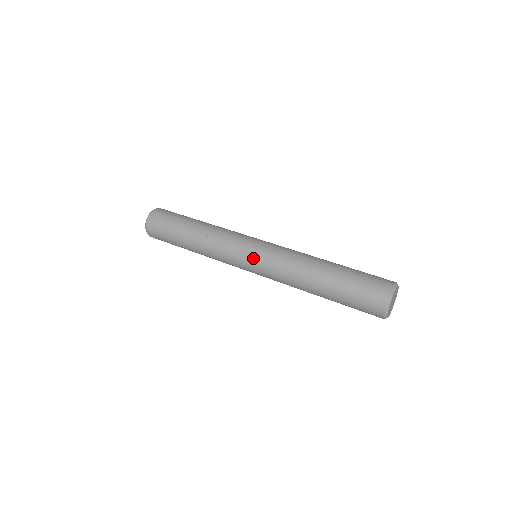
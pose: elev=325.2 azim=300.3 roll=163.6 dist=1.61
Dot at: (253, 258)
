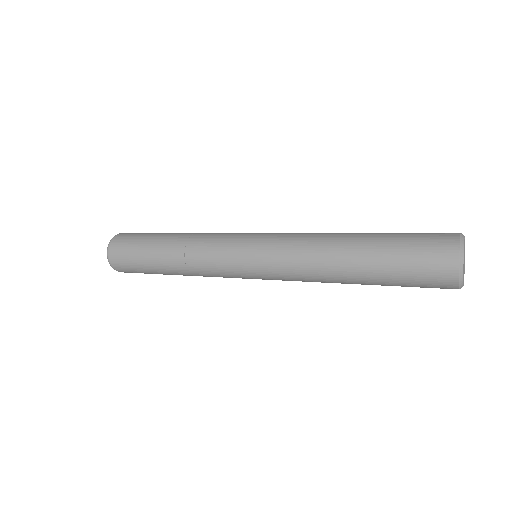
Dot at: (253, 244)
